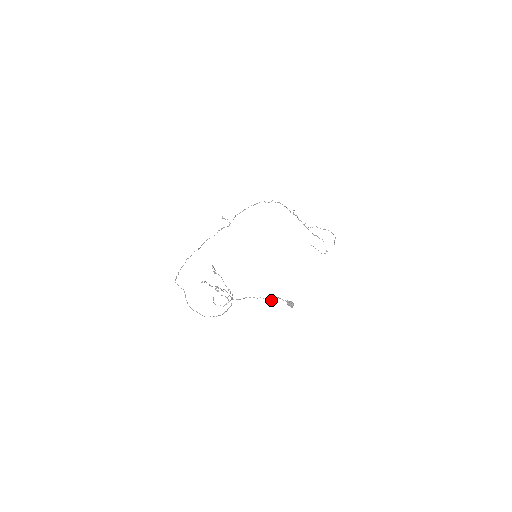
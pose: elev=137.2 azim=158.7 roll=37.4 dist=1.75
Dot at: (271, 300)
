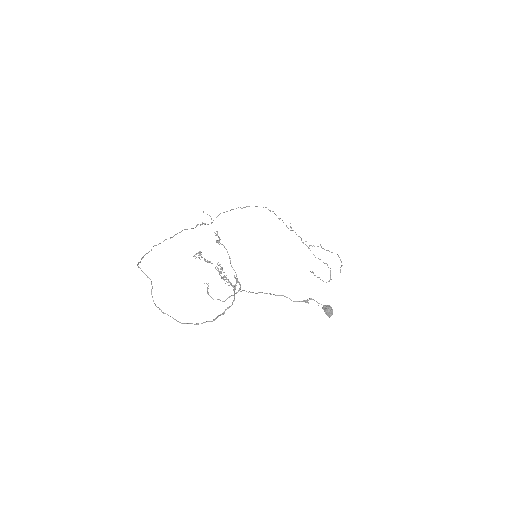
Dot at: occluded
